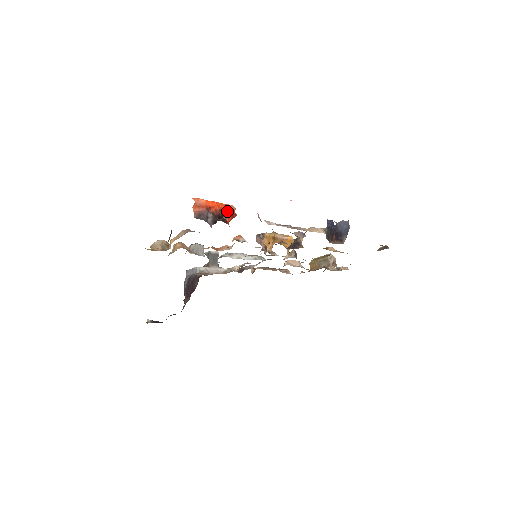
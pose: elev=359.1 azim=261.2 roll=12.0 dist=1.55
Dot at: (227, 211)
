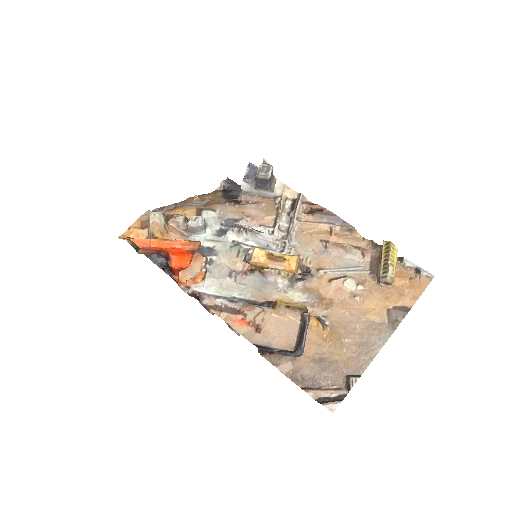
Dot at: (171, 267)
